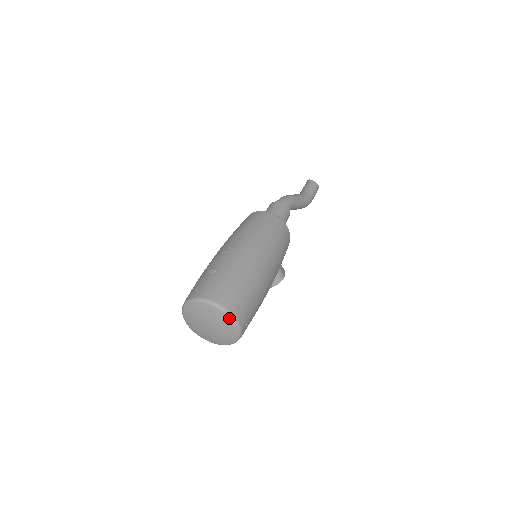
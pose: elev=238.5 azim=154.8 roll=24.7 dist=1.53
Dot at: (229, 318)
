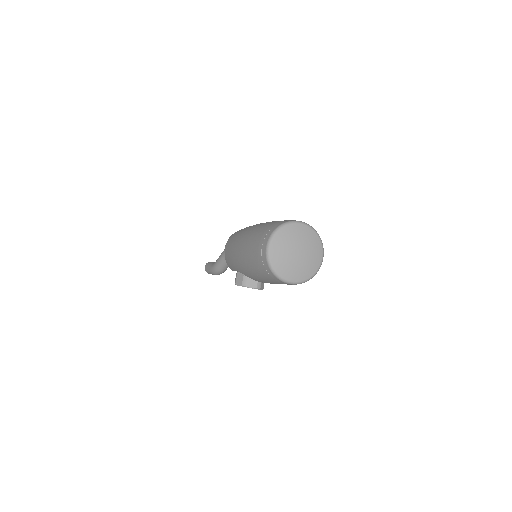
Dot at: (322, 251)
